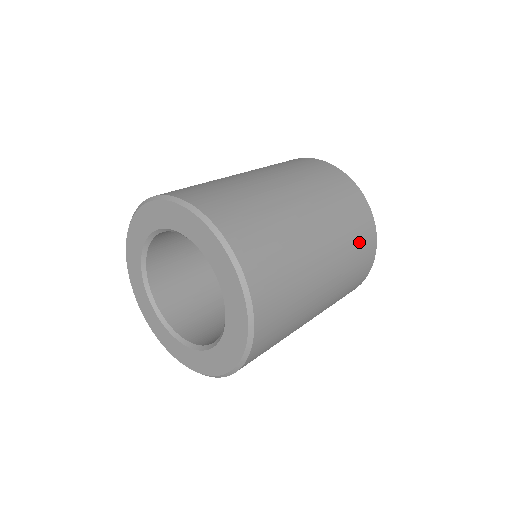
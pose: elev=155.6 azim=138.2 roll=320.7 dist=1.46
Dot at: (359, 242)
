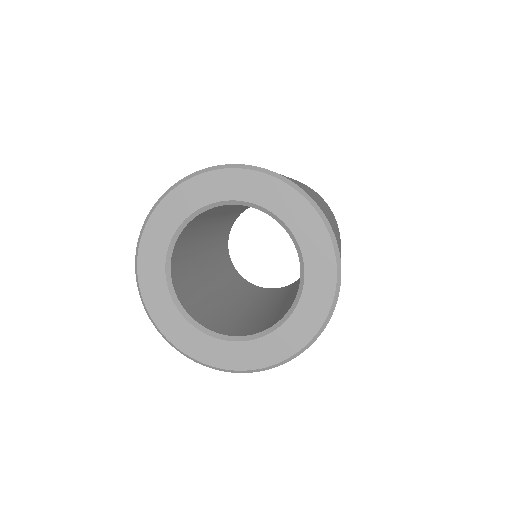
Dot at: occluded
